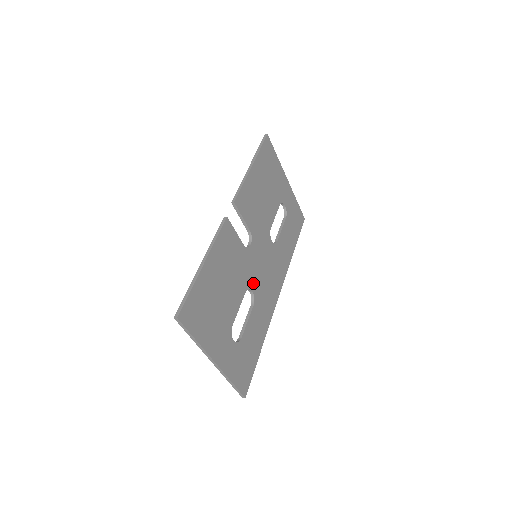
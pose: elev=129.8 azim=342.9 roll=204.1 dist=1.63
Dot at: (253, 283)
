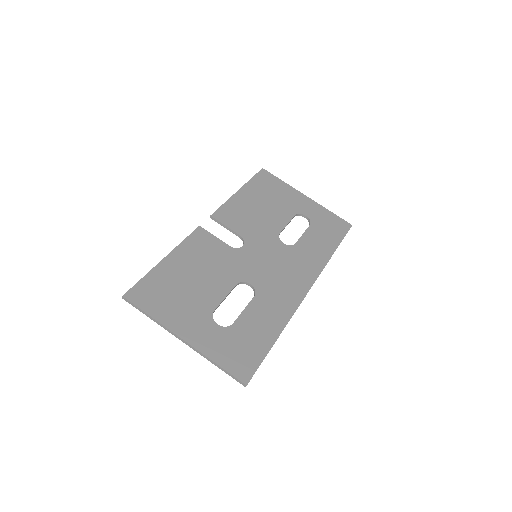
Dot at: (251, 277)
